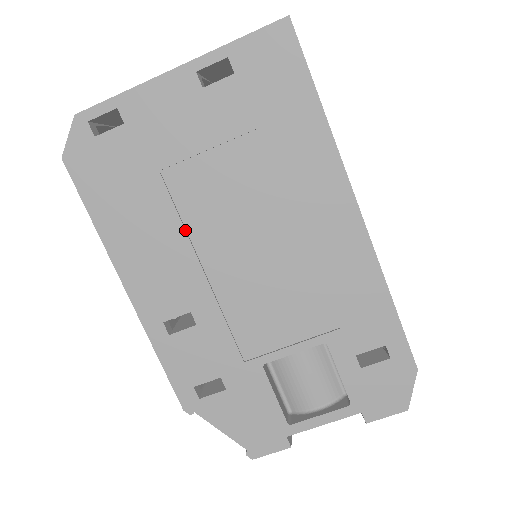
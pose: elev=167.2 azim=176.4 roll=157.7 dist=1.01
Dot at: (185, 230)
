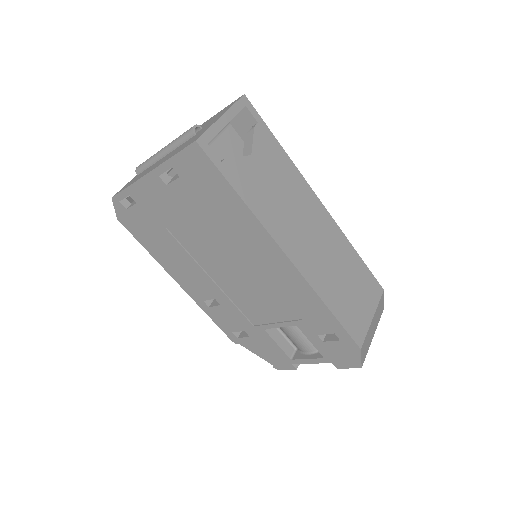
Dot at: (193, 259)
